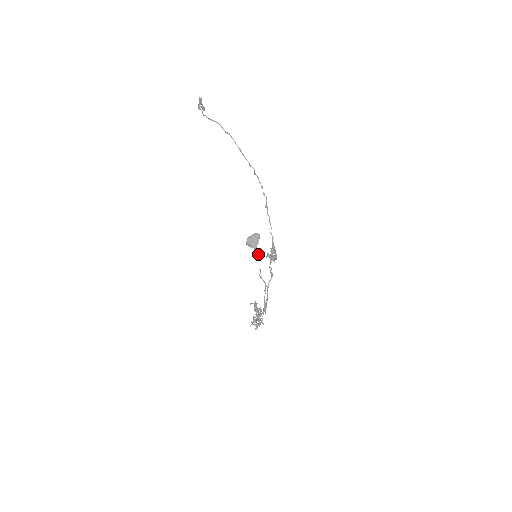
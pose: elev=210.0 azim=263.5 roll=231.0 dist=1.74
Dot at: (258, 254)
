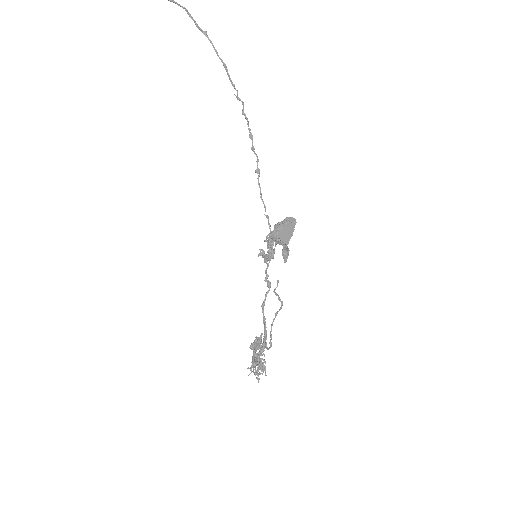
Dot at: (282, 254)
